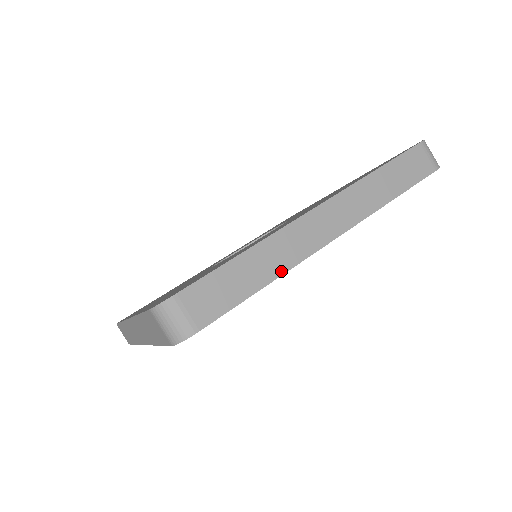
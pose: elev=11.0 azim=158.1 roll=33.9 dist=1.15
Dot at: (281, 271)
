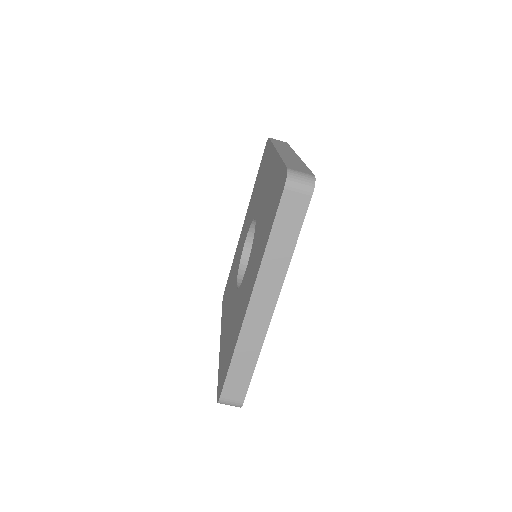
Dot at: (258, 350)
